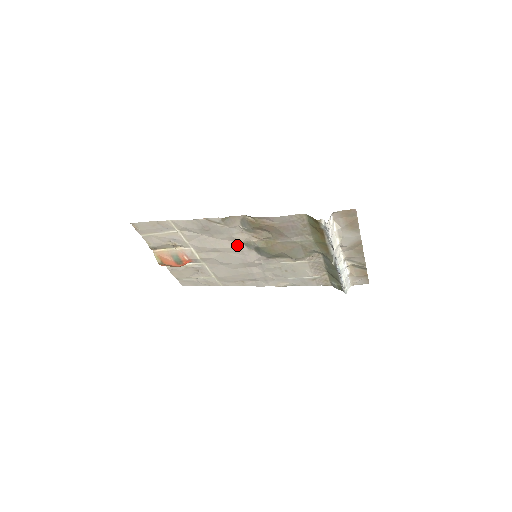
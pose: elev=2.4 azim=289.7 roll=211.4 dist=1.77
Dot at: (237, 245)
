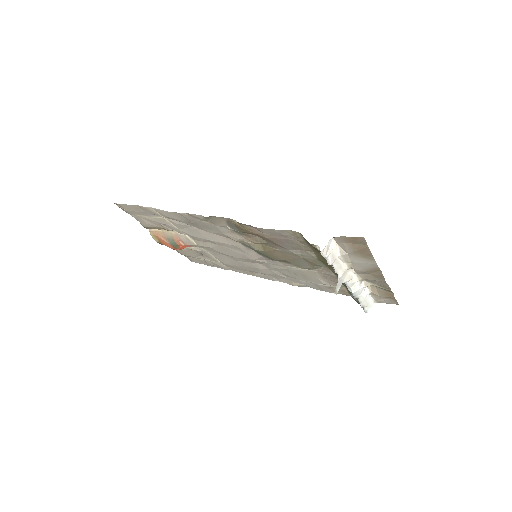
Dot at: (232, 242)
